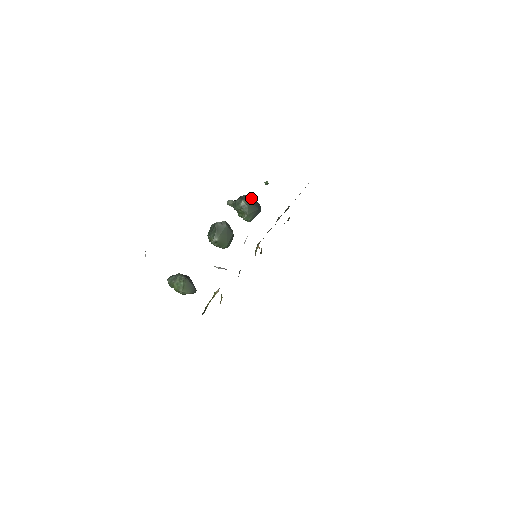
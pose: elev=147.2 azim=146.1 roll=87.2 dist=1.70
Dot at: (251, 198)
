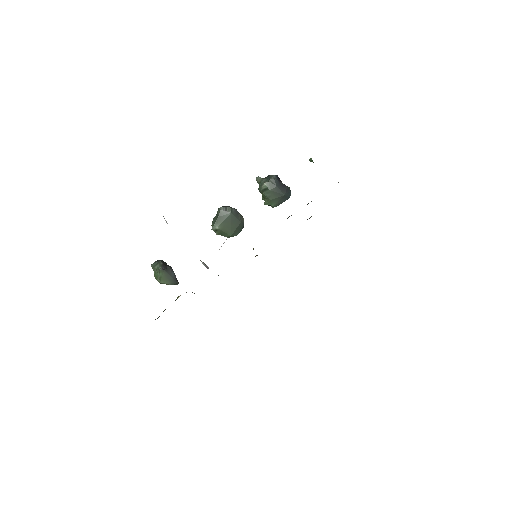
Dot at: (277, 180)
